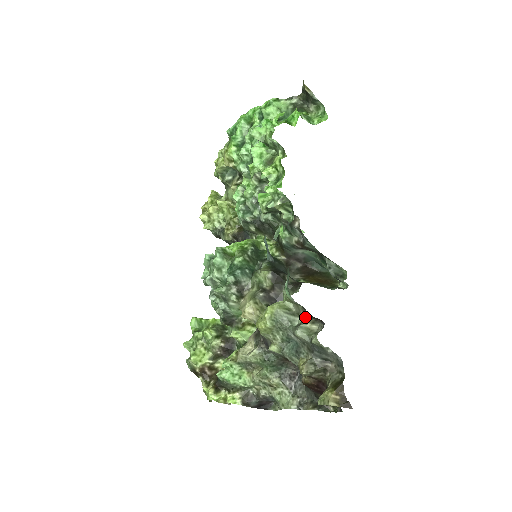
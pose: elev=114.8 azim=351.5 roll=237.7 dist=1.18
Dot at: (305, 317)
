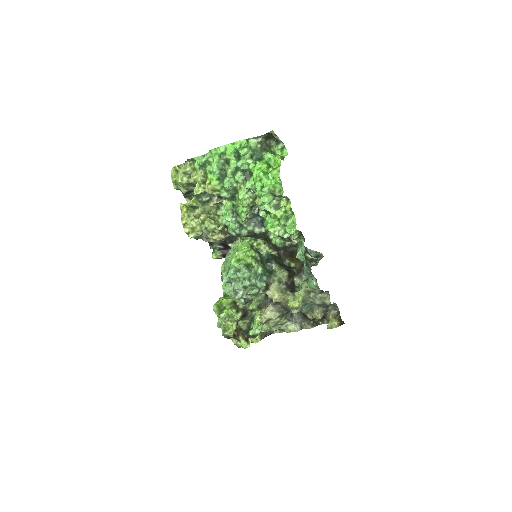
Dot at: (319, 293)
